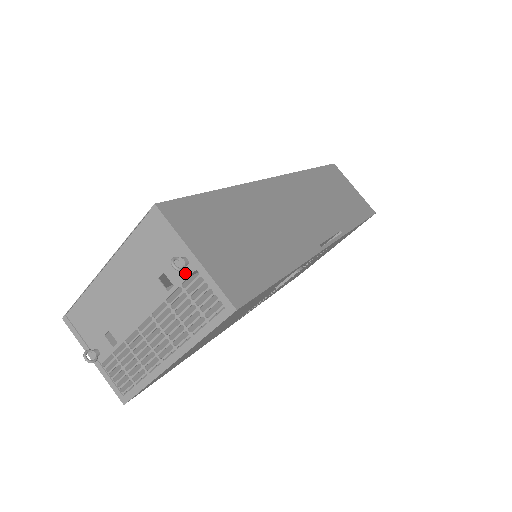
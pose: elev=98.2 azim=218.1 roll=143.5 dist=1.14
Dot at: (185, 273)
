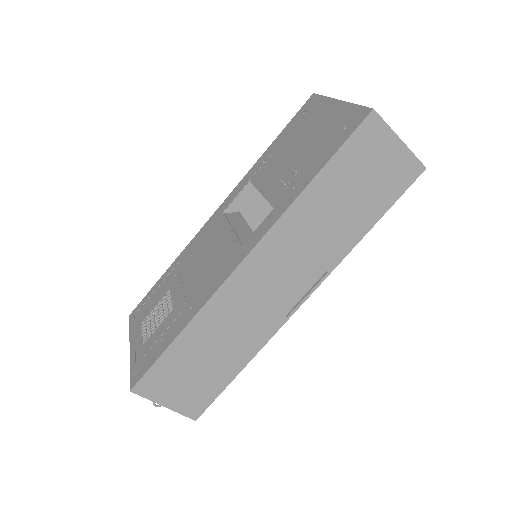
Dot at: occluded
